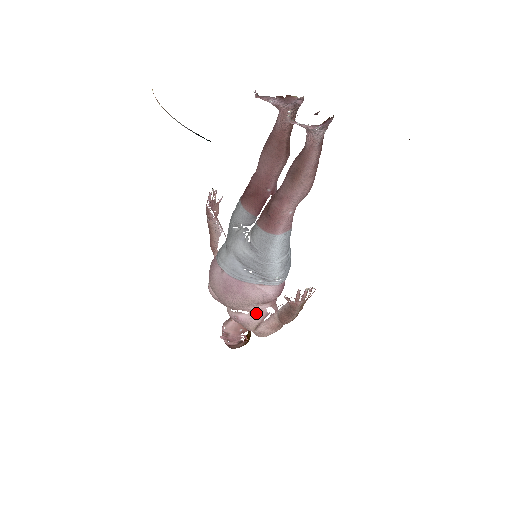
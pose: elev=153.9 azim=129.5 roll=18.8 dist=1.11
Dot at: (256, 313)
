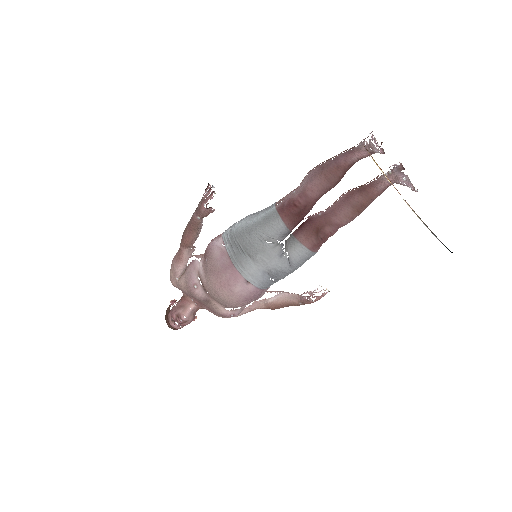
Dot at: occluded
